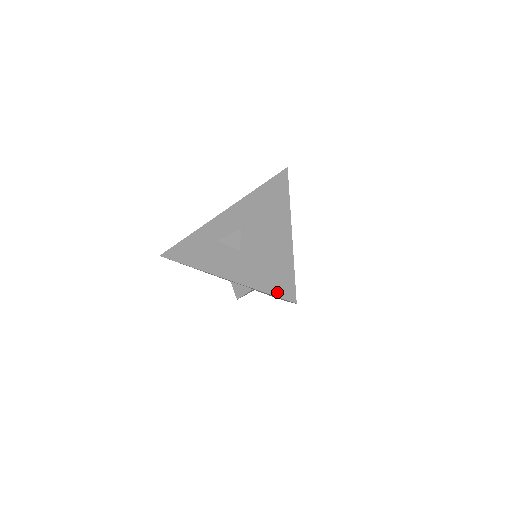
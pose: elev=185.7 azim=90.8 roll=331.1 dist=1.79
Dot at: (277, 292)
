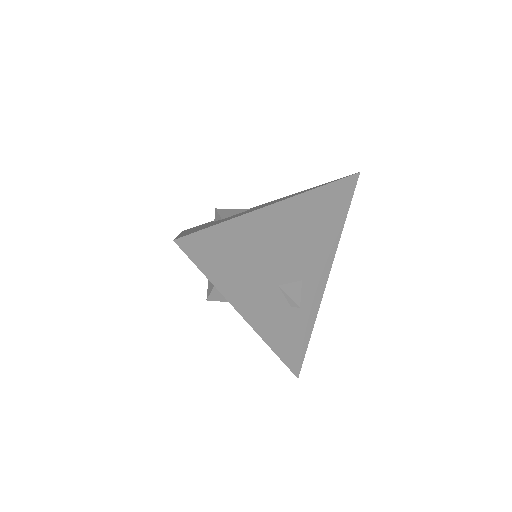
Dot at: (182, 235)
